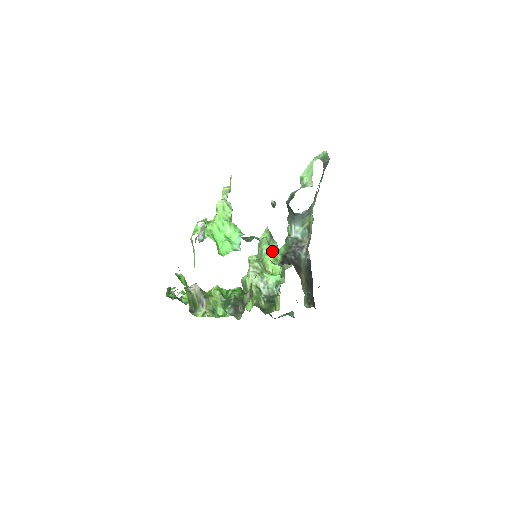
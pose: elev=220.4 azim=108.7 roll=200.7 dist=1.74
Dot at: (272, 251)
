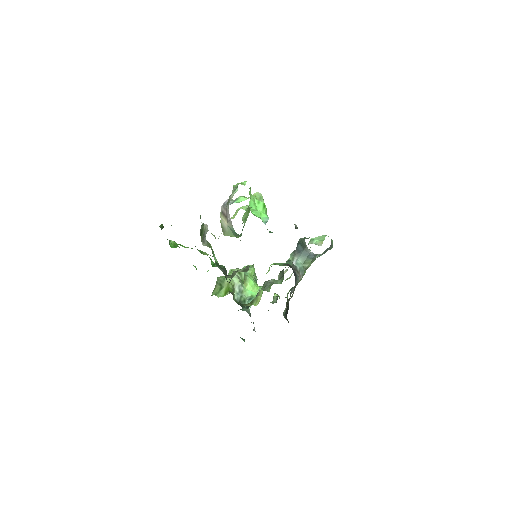
Dot at: occluded
